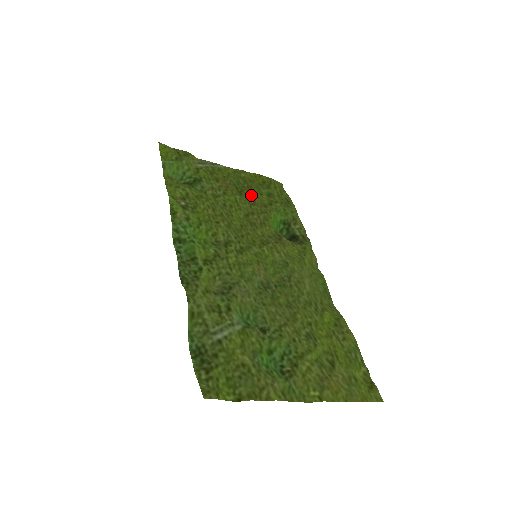
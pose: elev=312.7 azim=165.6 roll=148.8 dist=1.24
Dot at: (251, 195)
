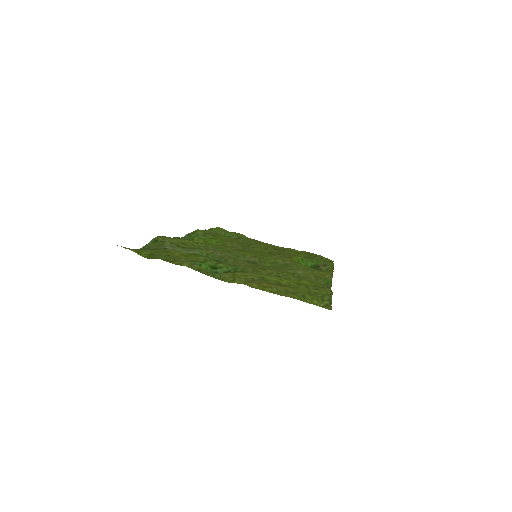
Dot at: (286, 251)
